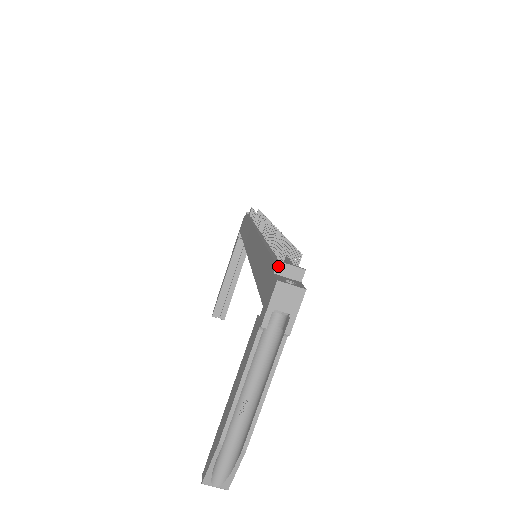
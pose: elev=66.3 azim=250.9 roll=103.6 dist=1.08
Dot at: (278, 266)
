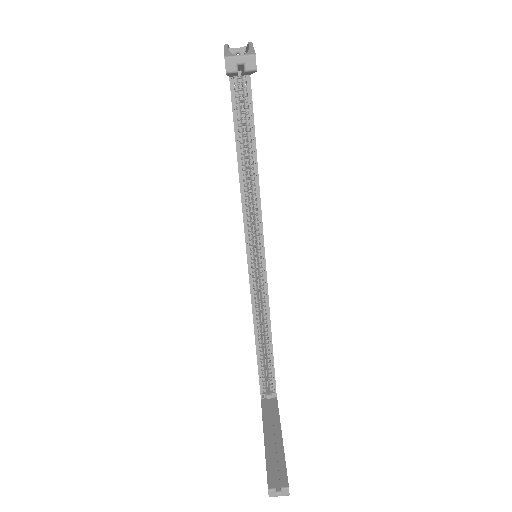
Dot at: occluded
